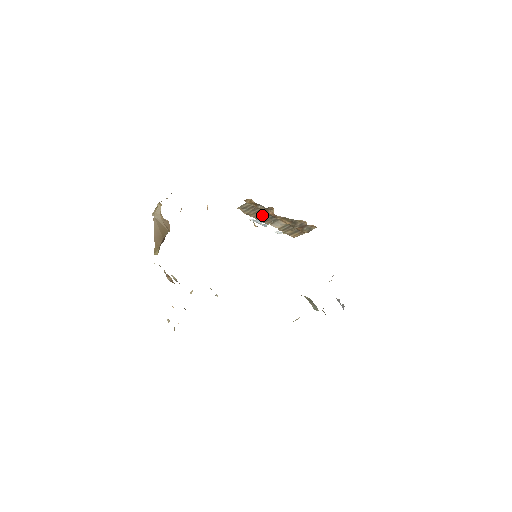
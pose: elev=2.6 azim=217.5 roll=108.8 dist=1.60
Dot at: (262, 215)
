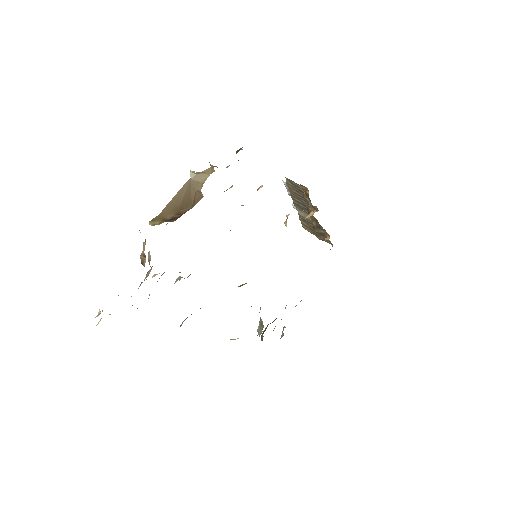
Dot at: (300, 199)
